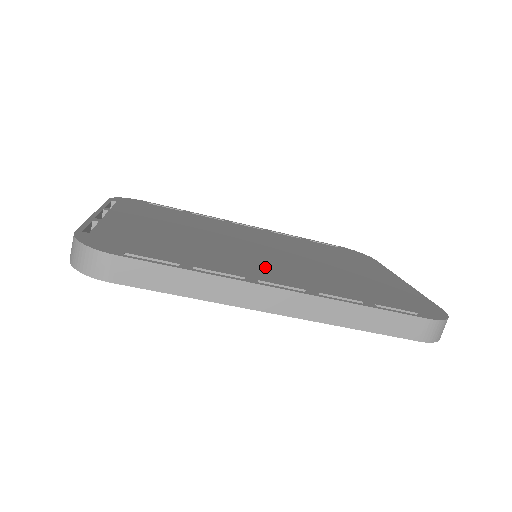
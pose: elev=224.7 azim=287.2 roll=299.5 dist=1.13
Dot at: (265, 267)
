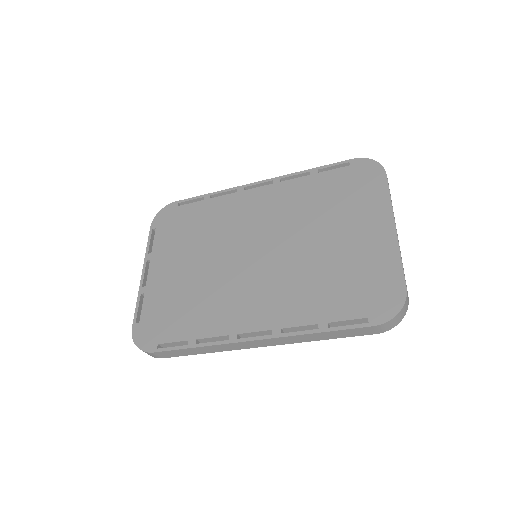
Dot at: (249, 300)
